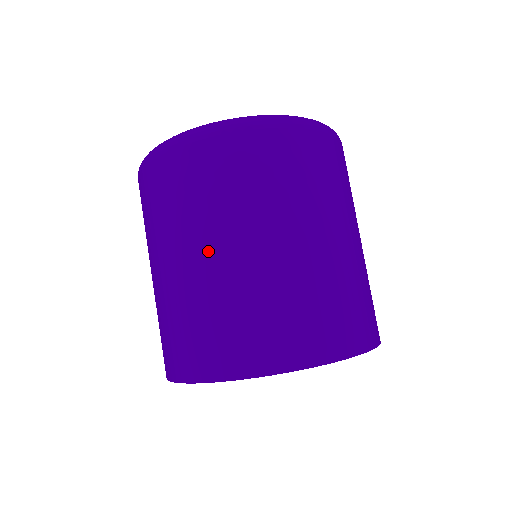
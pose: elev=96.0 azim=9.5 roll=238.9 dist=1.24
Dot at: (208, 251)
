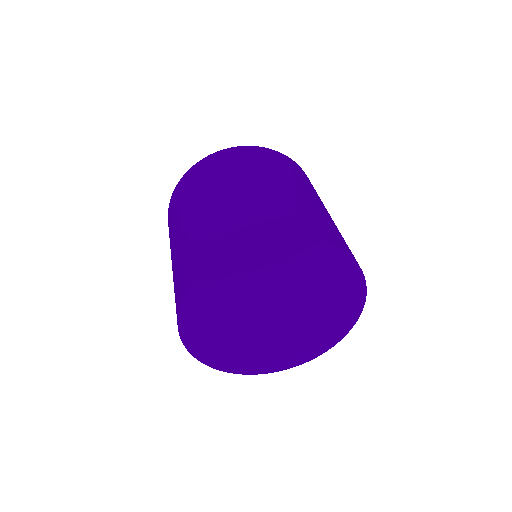
Dot at: (269, 183)
